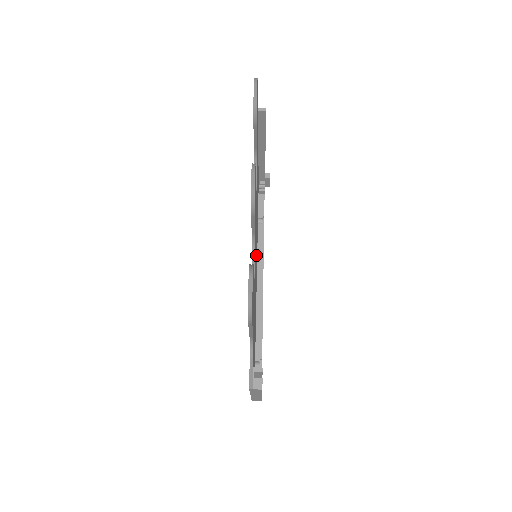
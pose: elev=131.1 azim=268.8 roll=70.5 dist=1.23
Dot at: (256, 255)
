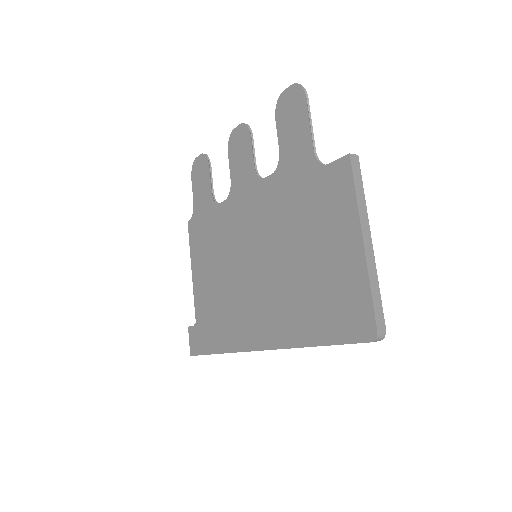
Dot at: (254, 269)
